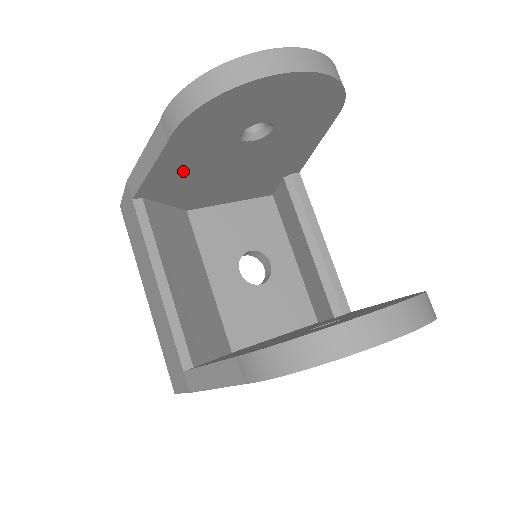
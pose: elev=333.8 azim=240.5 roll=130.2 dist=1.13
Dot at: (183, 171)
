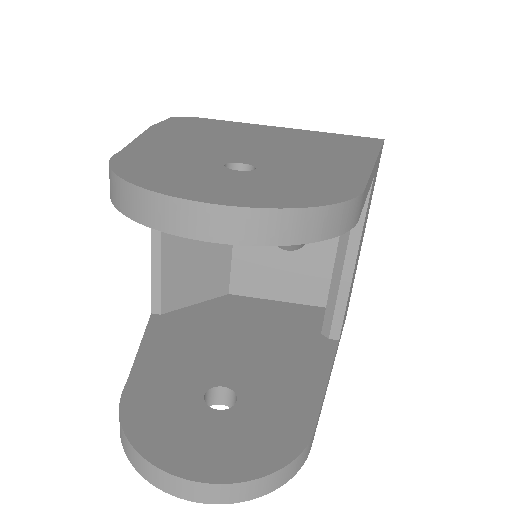
Dot at: occluded
